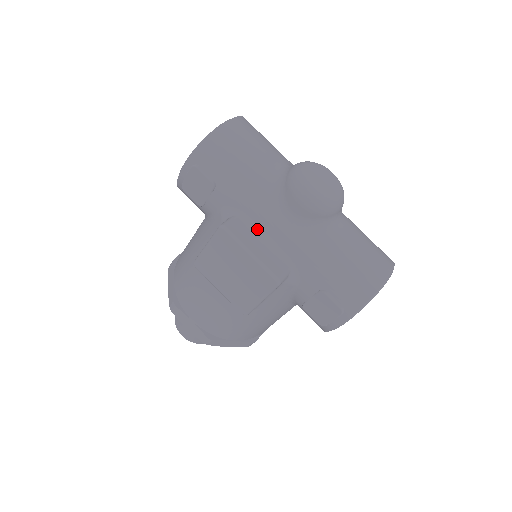
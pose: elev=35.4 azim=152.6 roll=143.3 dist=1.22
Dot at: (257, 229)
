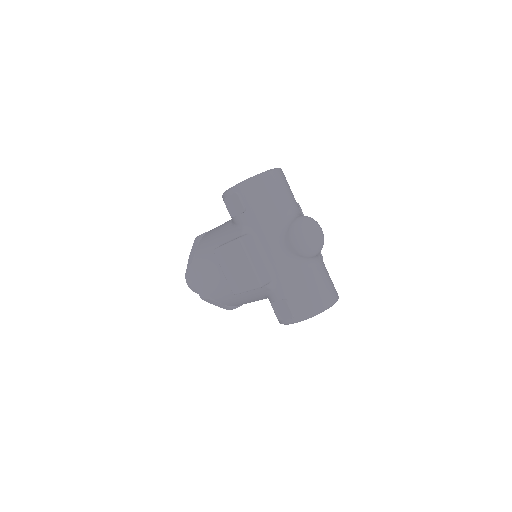
Dot at: (261, 247)
